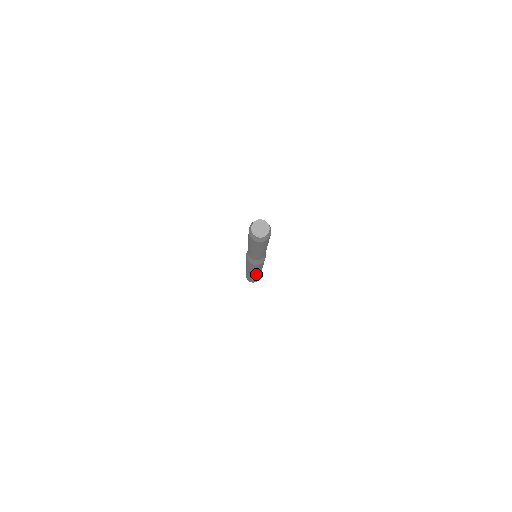
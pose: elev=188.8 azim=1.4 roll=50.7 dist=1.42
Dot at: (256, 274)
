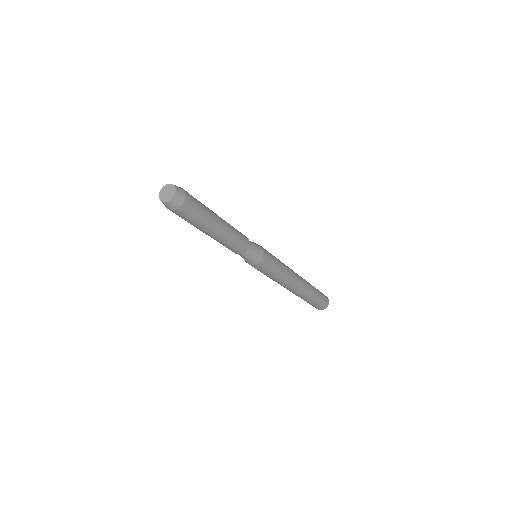
Dot at: (298, 283)
